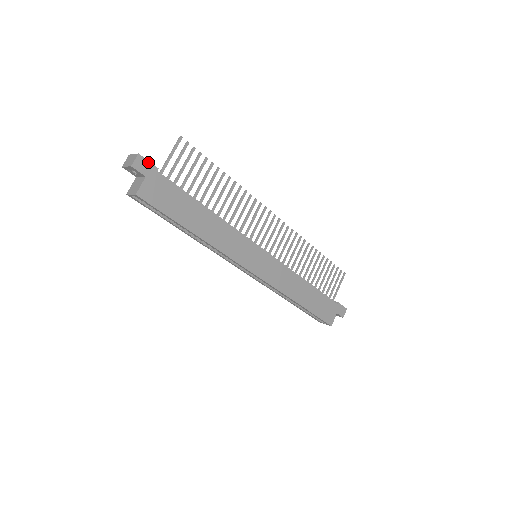
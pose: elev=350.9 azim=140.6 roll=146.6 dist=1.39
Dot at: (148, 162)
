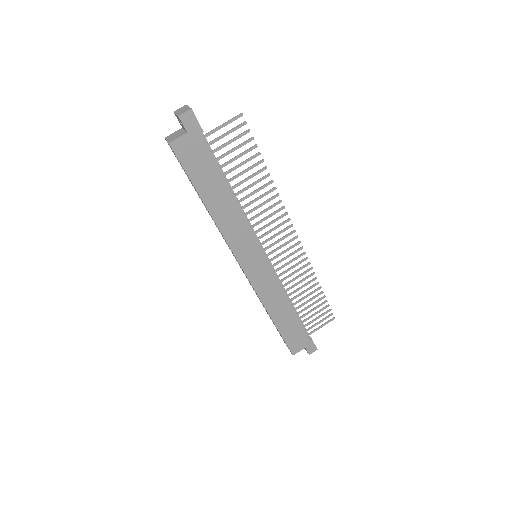
Dot at: (197, 121)
